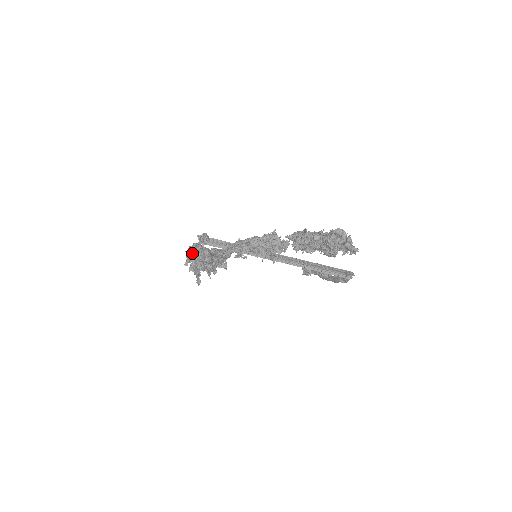
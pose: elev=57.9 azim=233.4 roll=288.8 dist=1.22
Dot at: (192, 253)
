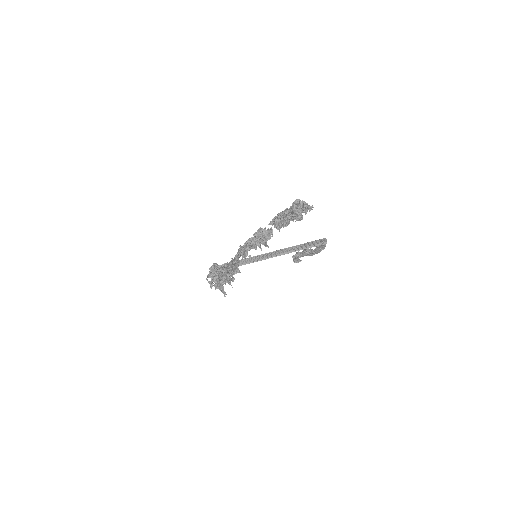
Dot at: (212, 276)
